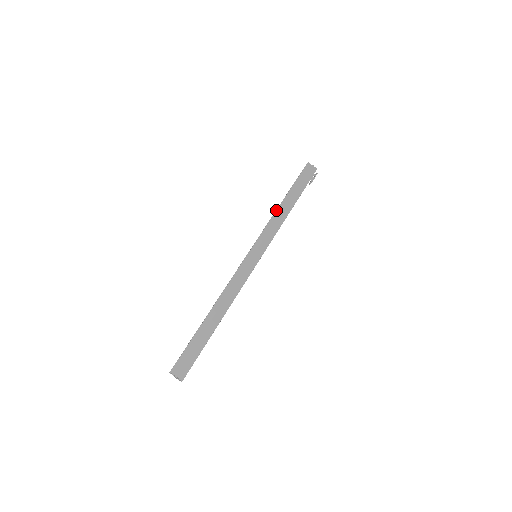
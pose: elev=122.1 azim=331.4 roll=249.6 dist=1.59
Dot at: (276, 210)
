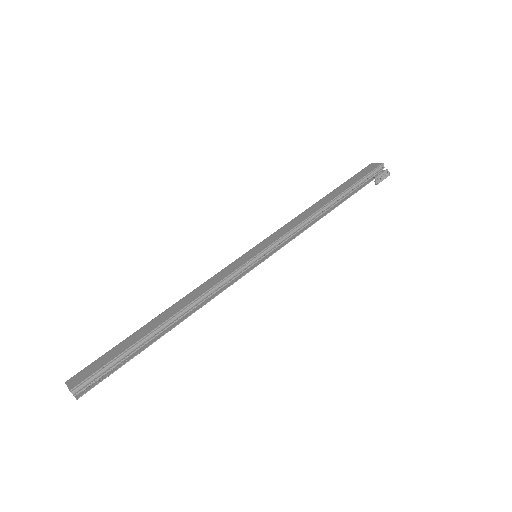
Dot at: (304, 211)
